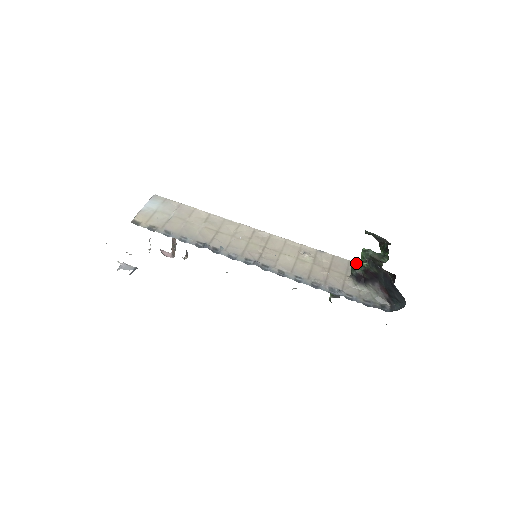
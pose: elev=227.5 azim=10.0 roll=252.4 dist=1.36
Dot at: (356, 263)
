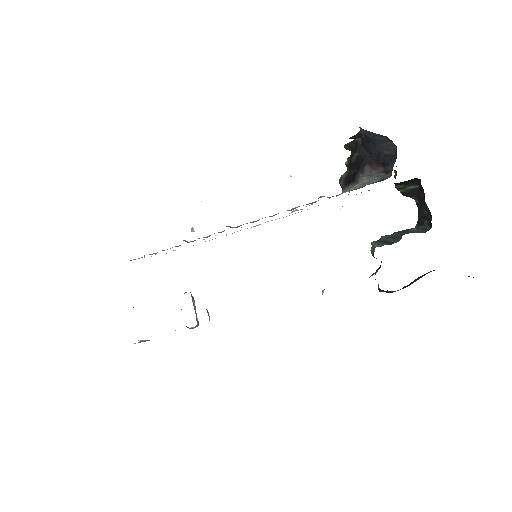
Dot at: occluded
